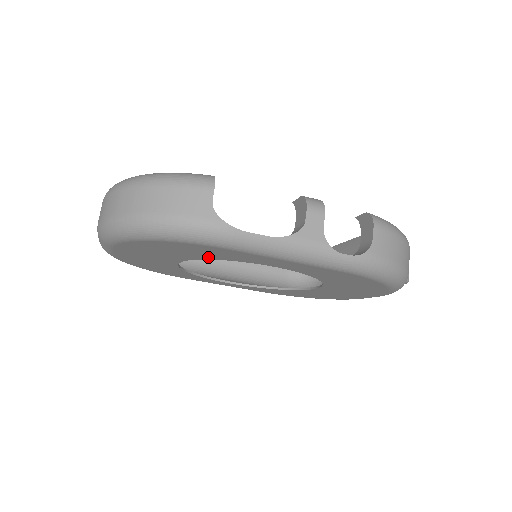
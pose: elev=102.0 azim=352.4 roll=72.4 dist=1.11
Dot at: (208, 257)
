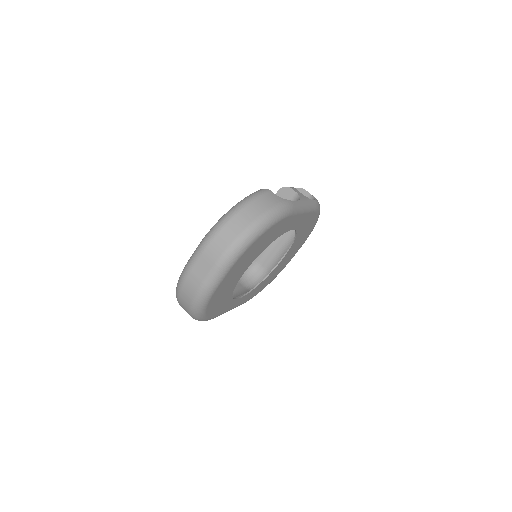
Dot at: (271, 241)
